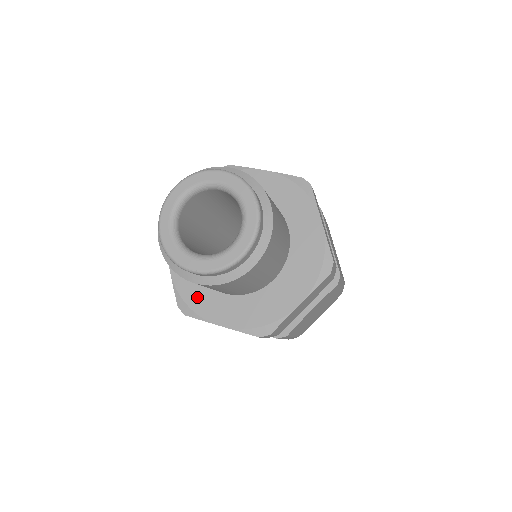
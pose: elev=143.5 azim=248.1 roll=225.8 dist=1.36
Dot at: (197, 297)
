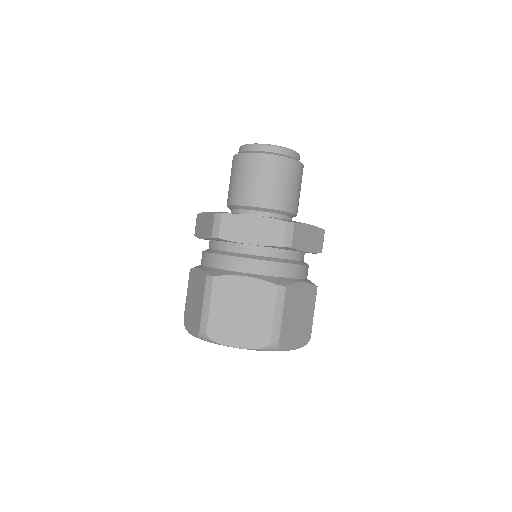
Dot at: occluded
